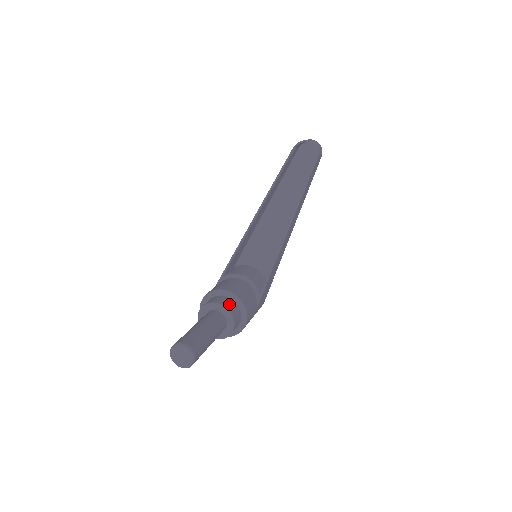
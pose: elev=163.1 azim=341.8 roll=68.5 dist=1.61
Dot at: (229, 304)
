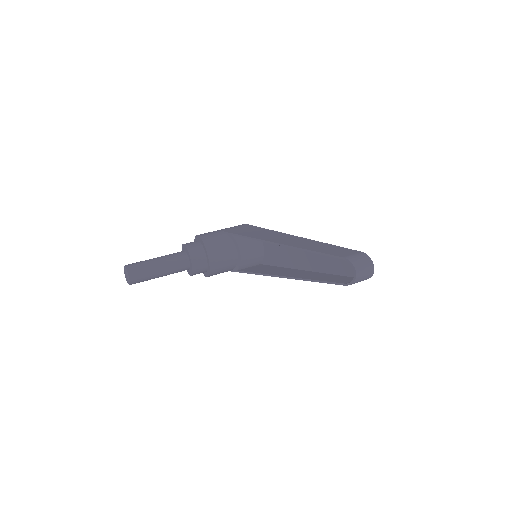
Dot at: (199, 265)
